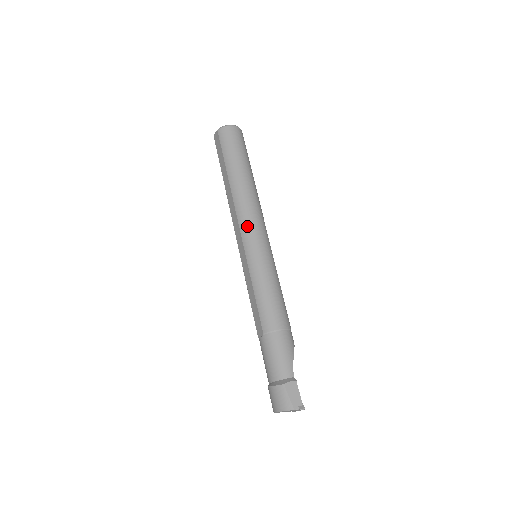
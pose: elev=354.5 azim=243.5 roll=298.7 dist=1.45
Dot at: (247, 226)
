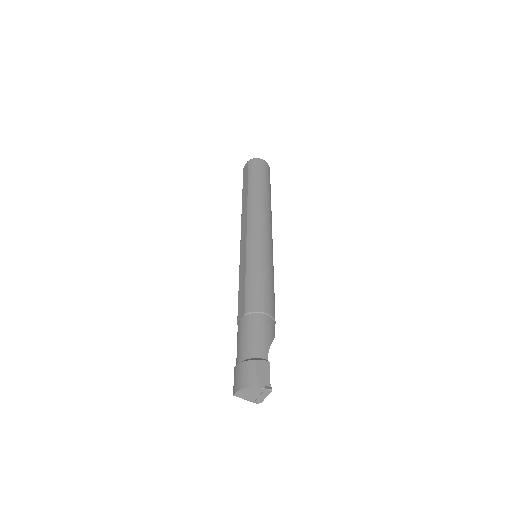
Dot at: (255, 225)
